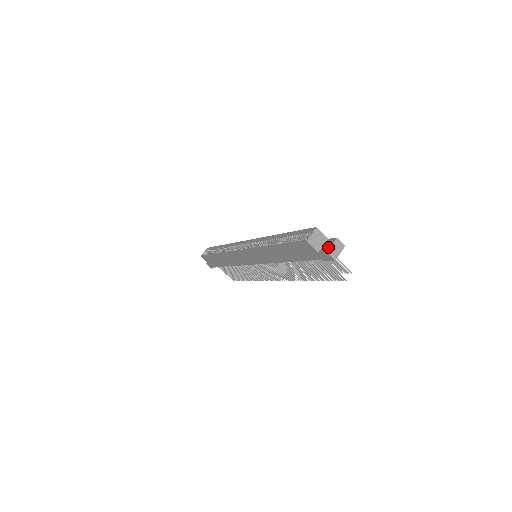
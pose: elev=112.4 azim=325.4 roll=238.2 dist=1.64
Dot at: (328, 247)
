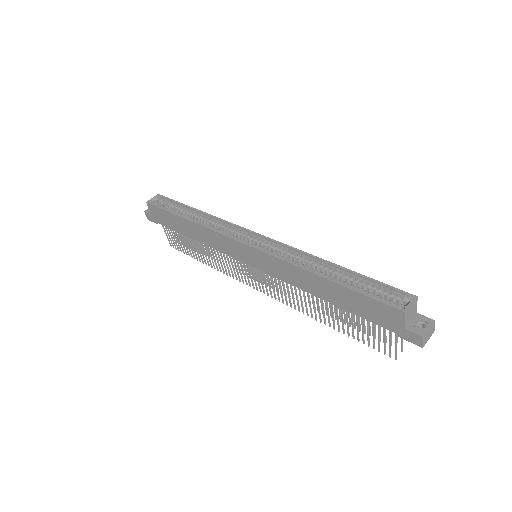
Dot at: (423, 329)
